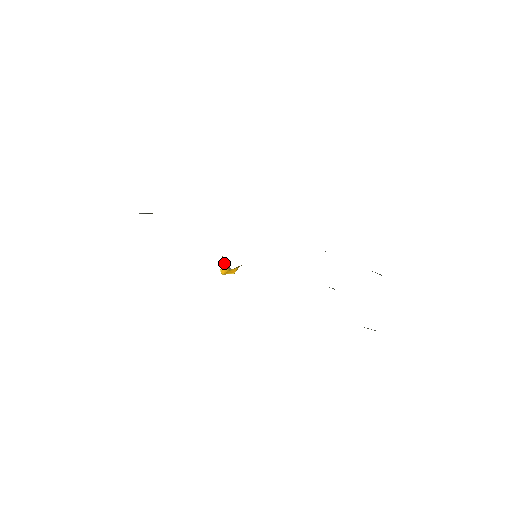
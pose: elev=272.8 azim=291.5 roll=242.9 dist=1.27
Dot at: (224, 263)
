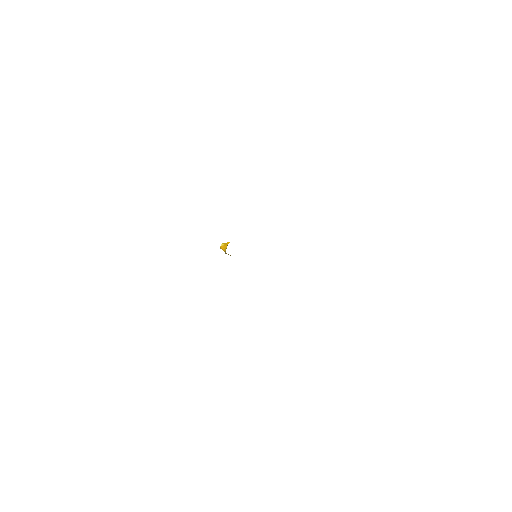
Dot at: (227, 244)
